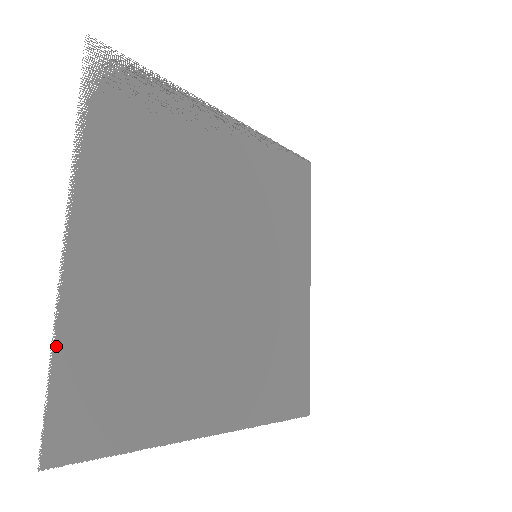
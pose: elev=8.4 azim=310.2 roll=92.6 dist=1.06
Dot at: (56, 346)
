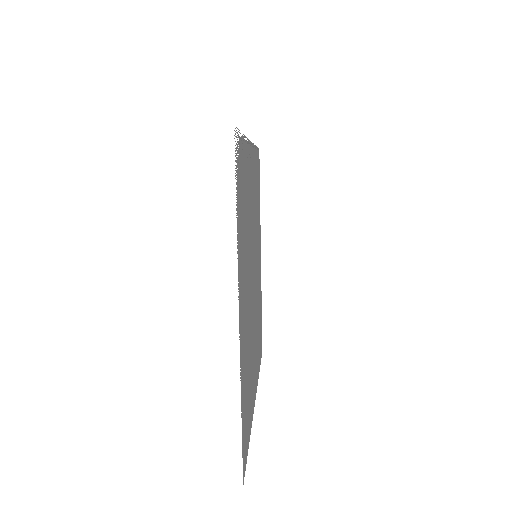
Dot at: (241, 404)
